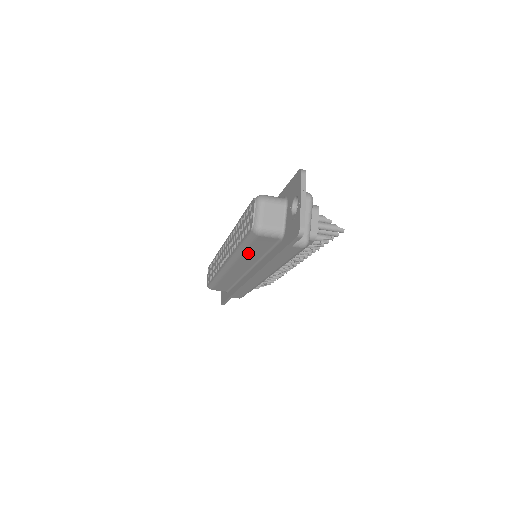
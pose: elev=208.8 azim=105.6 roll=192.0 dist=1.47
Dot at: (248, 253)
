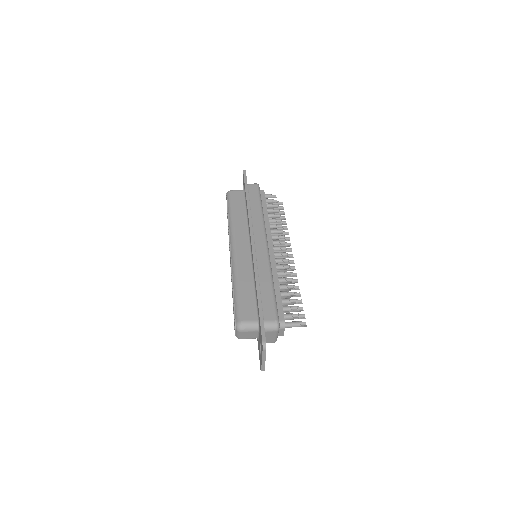
Dot at: occluded
